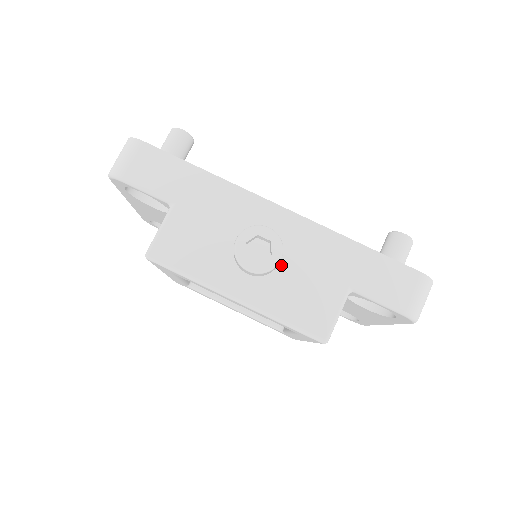
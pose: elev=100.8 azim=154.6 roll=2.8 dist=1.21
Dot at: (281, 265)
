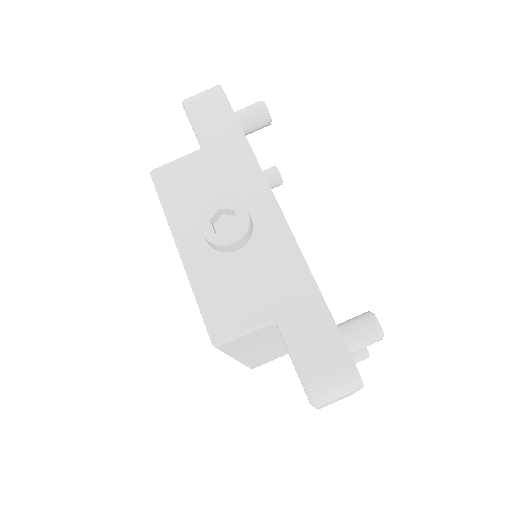
Dot at: (237, 253)
